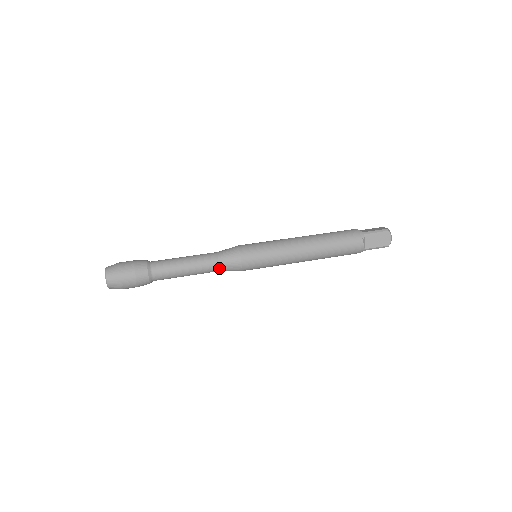
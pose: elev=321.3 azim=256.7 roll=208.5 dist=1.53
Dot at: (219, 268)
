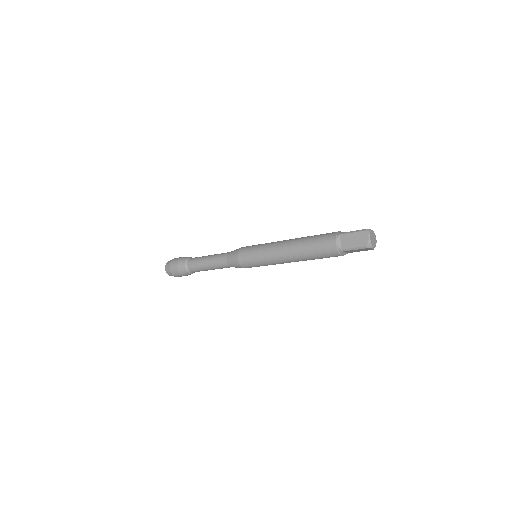
Dot at: (226, 263)
